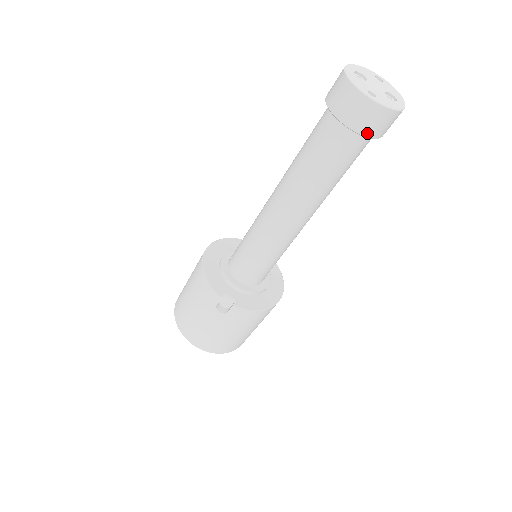
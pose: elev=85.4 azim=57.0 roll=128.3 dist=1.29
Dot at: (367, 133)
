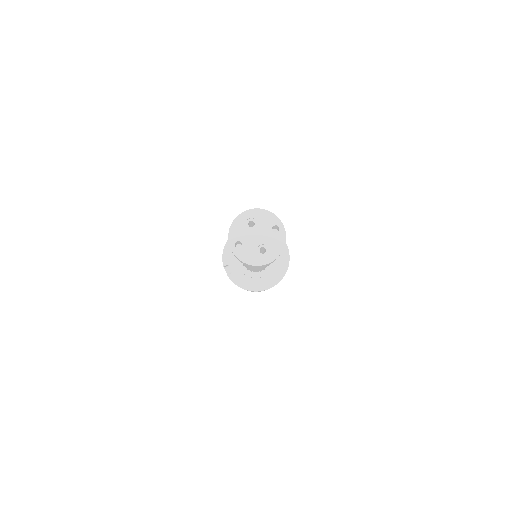
Dot at: (241, 262)
